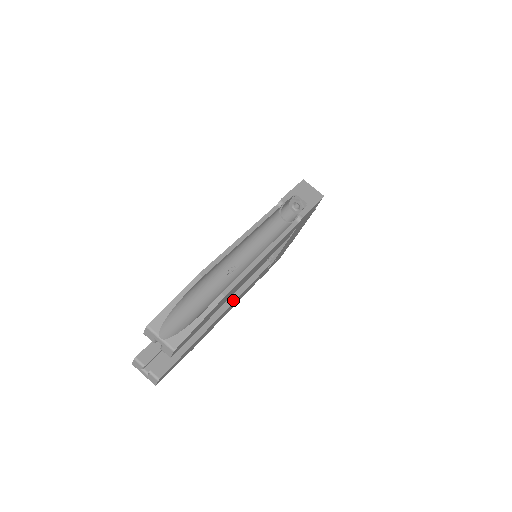
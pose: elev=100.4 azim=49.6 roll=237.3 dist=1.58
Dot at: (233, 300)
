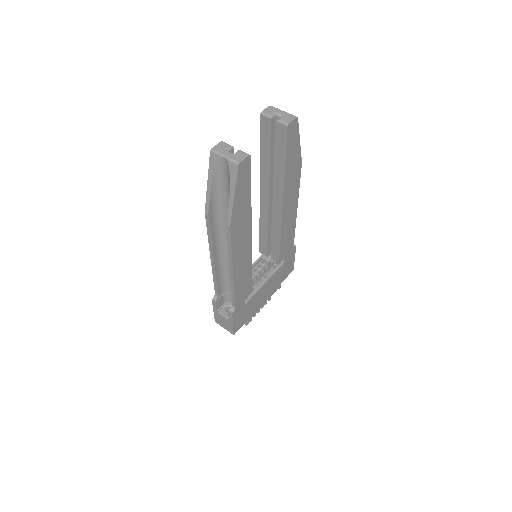
Dot at: (250, 248)
